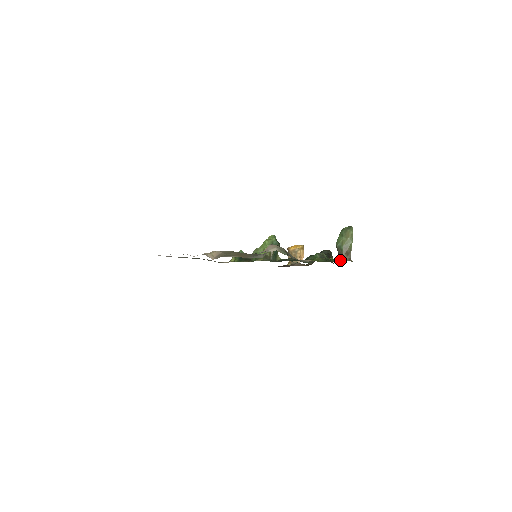
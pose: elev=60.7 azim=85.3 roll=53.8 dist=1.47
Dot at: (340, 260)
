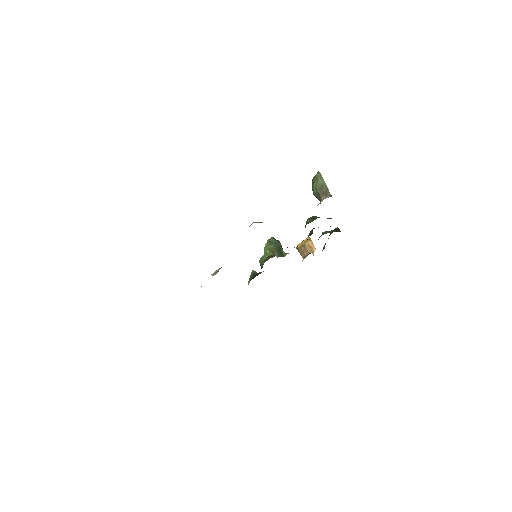
Dot at: (320, 202)
